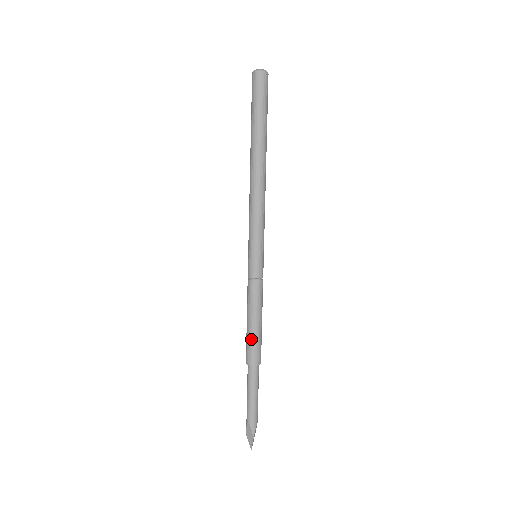
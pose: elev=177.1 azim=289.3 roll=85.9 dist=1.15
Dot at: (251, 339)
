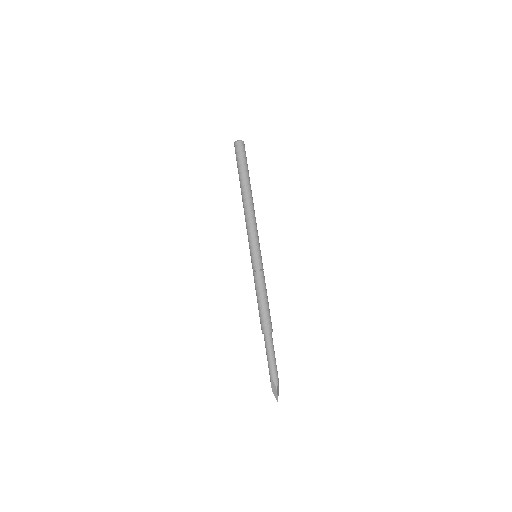
Dot at: (262, 313)
